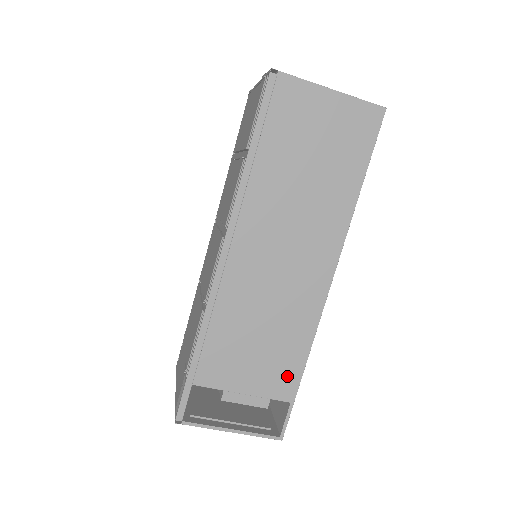
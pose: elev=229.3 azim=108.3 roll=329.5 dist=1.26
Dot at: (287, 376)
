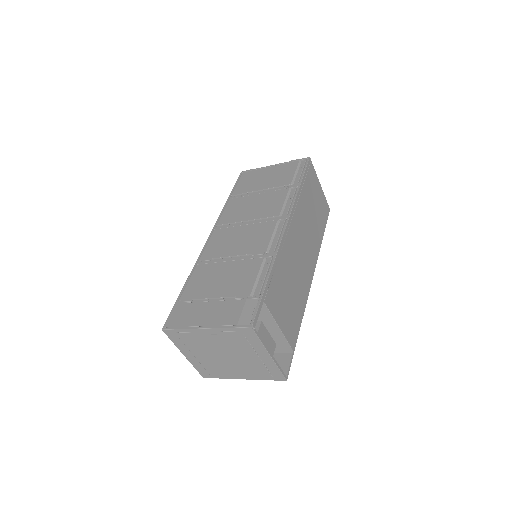
Dot at: (294, 329)
